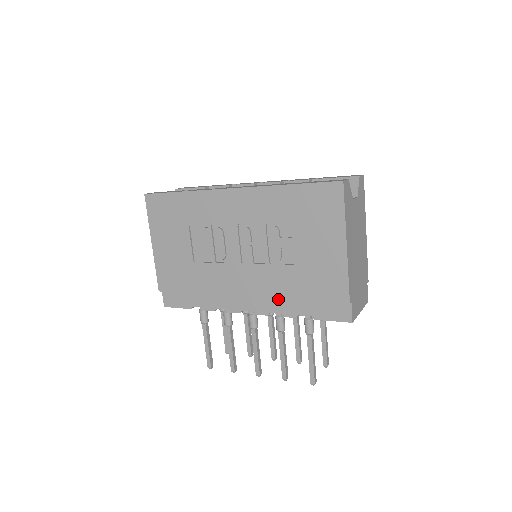
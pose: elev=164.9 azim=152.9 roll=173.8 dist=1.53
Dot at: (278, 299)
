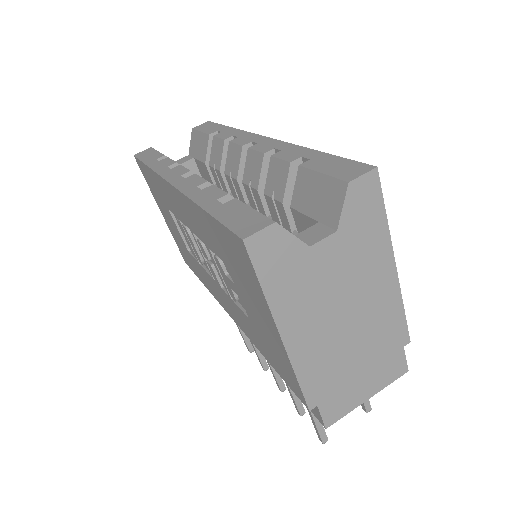
Dot at: occluded
